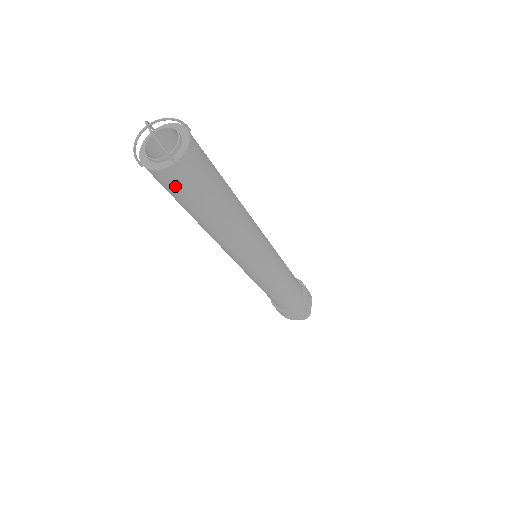
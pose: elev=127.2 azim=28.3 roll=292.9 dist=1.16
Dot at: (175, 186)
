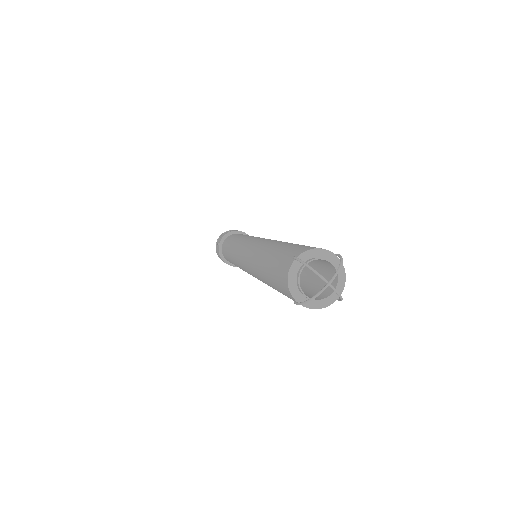
Dot at: occluded
